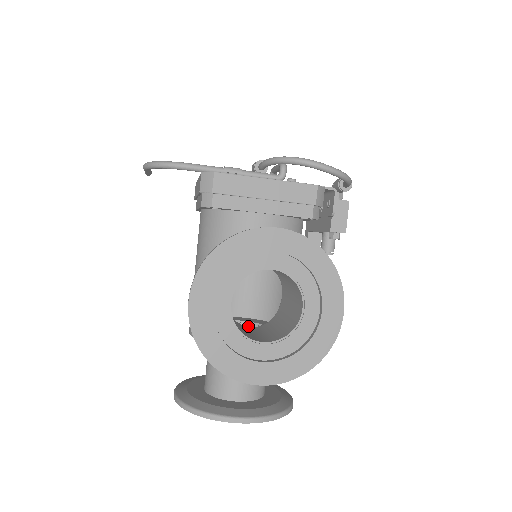
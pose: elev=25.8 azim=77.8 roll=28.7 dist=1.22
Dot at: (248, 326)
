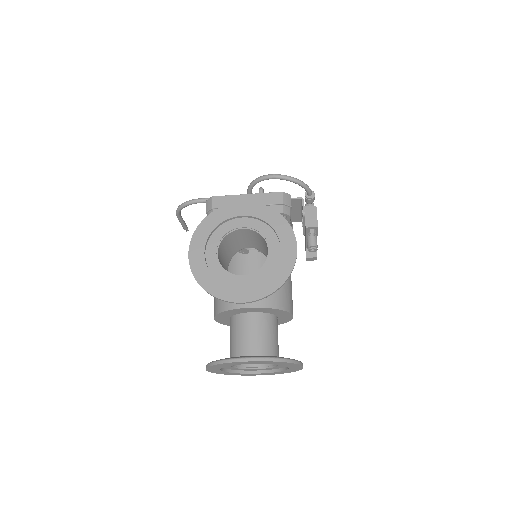
Dot at: occluded
